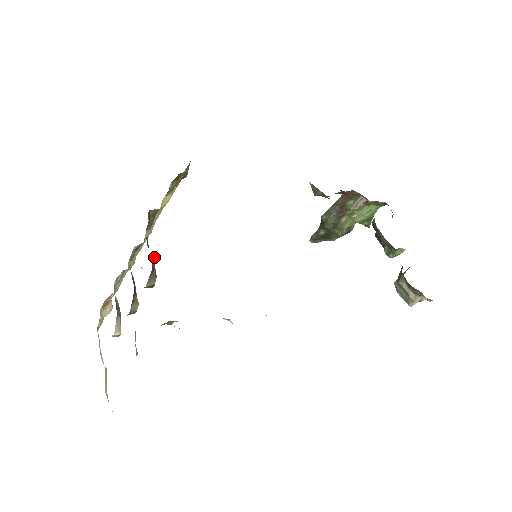
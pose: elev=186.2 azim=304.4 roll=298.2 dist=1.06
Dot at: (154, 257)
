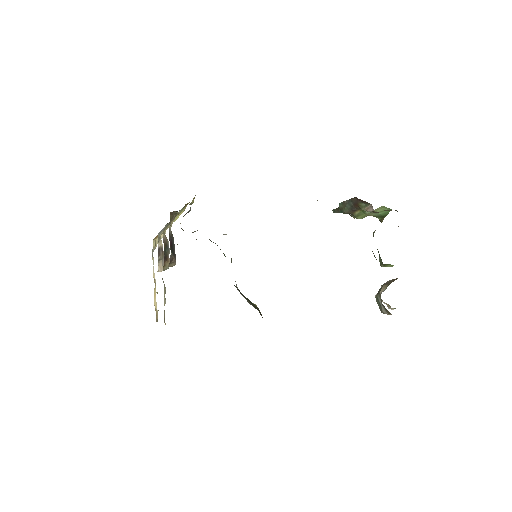
Dot at: (171, 254)
